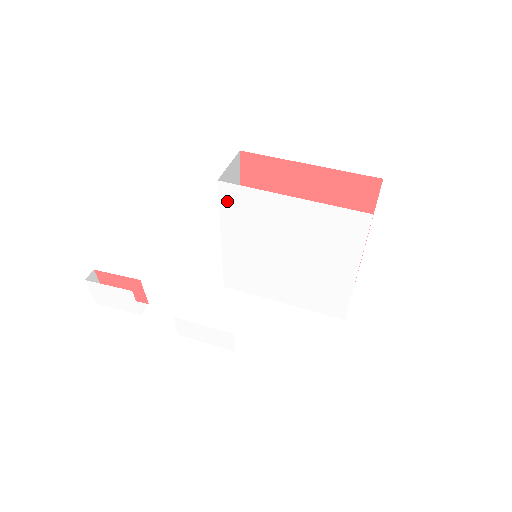
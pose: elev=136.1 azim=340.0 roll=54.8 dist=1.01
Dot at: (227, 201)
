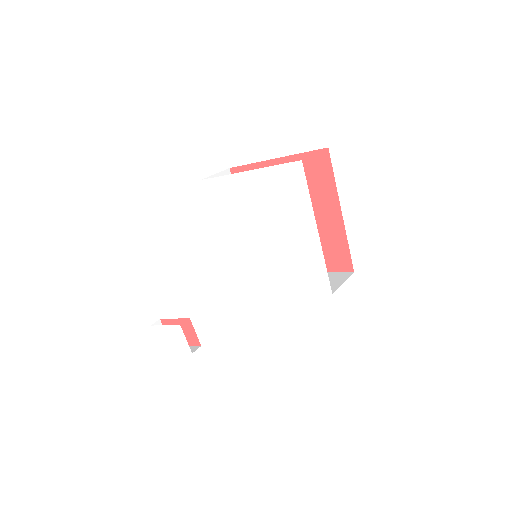
Dot at: (211, 197)
